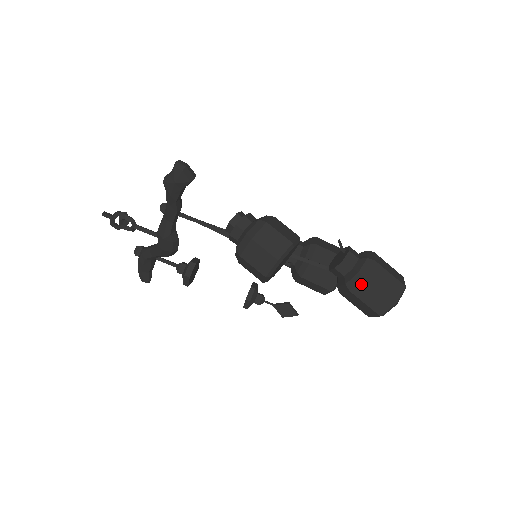
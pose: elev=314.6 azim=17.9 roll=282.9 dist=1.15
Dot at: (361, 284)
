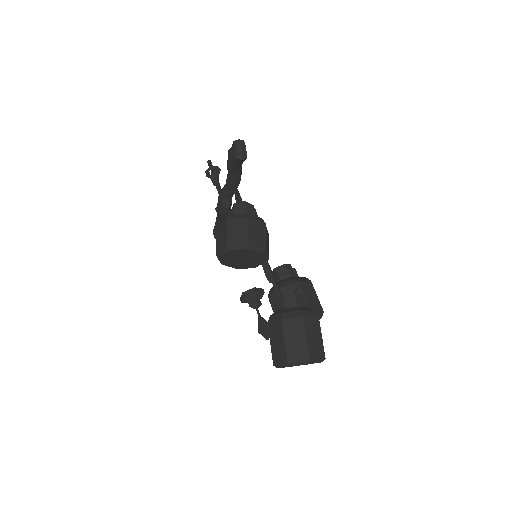
Dot at: (277, 323)
